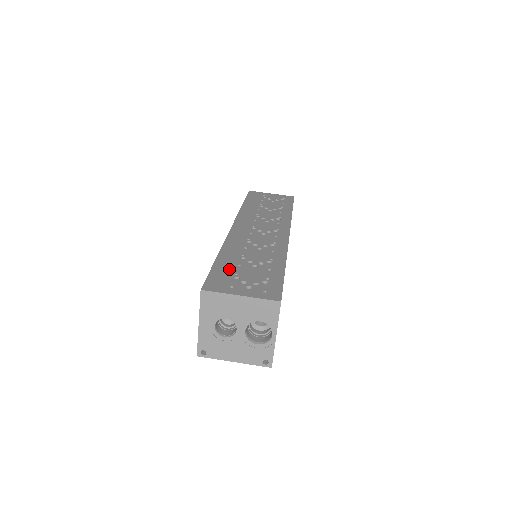
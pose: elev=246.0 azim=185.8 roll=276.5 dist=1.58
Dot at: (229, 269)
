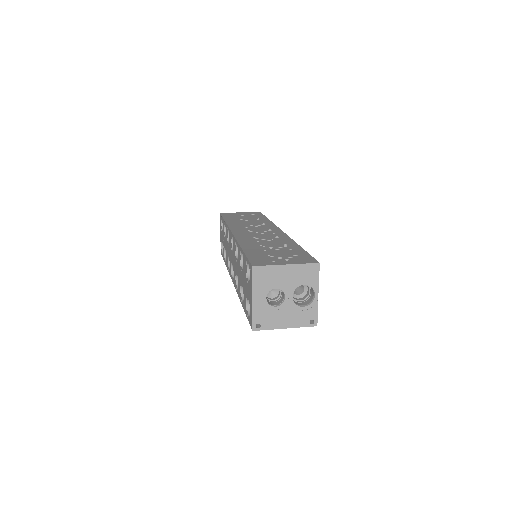
Dot at: (260, 253)
